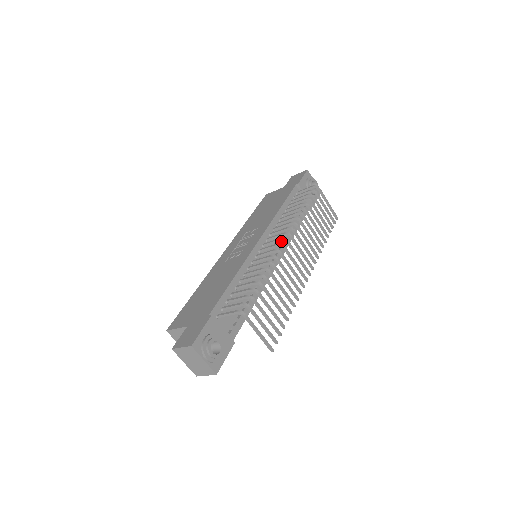
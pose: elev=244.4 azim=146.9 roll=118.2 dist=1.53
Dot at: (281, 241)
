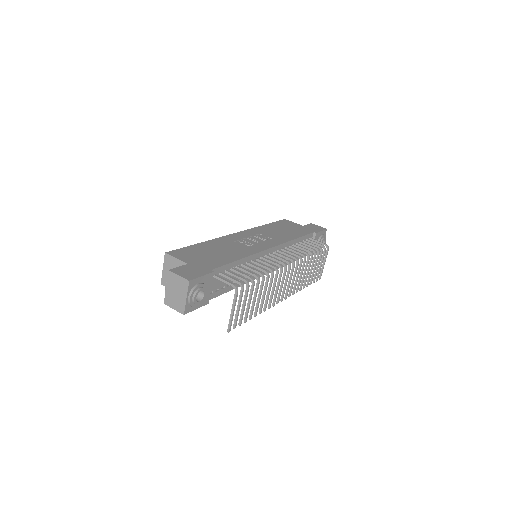
Dot at: occluded
